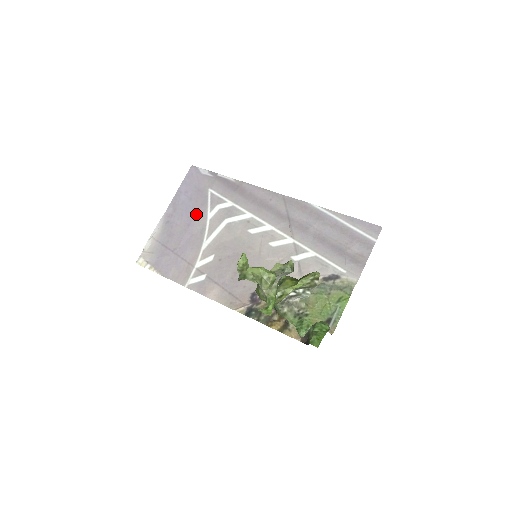
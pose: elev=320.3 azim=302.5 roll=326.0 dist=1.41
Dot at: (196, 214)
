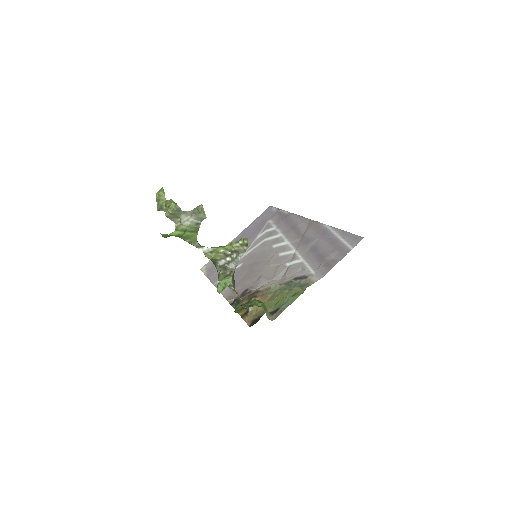
Dot at: (251, 237)
